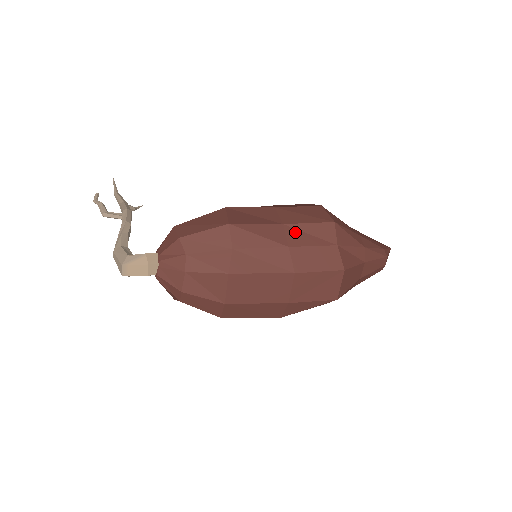
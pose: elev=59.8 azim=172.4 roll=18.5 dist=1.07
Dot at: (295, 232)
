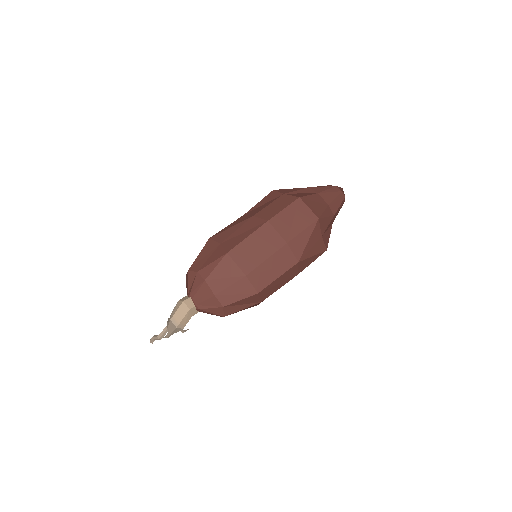
Dot at: (253, 211)
